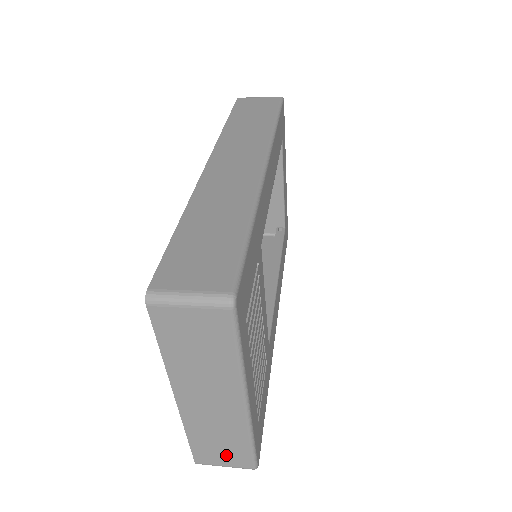
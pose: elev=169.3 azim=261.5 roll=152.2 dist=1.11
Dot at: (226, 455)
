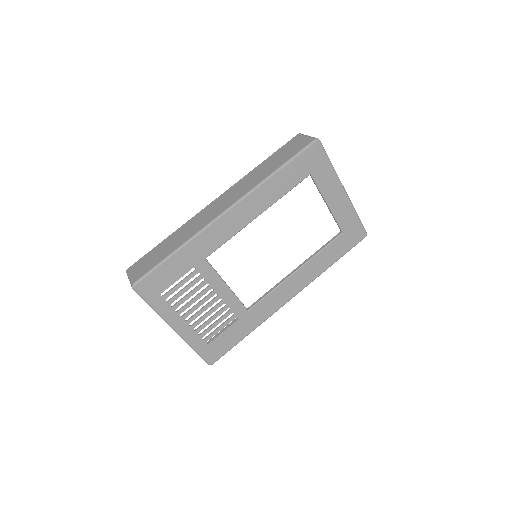
Dot at: occluded
